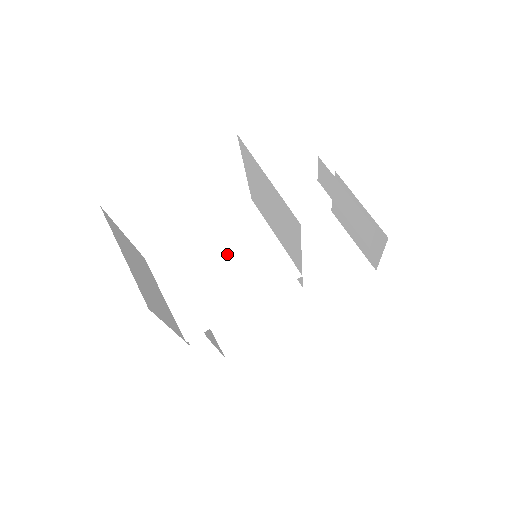
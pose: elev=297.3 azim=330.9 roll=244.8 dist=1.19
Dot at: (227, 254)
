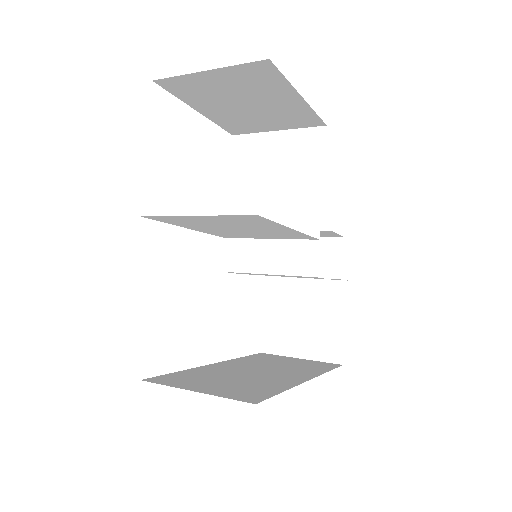
Dot at: (235, 231)
